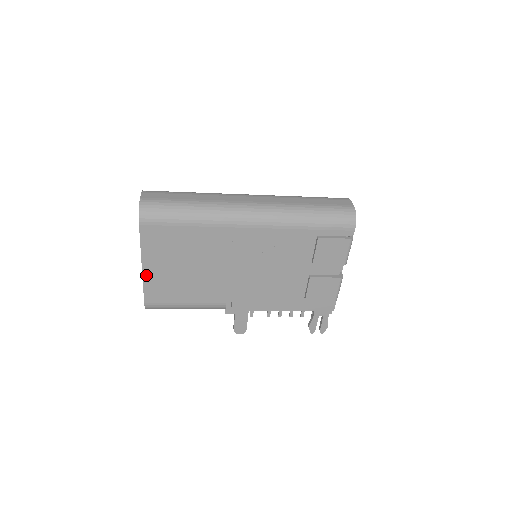
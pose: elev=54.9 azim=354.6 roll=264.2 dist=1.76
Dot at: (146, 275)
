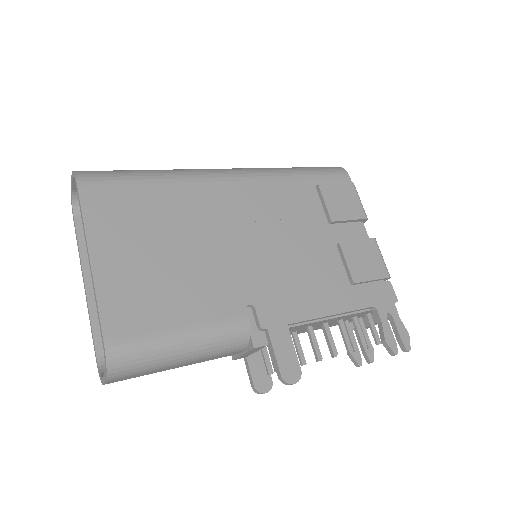
Dot at: (99, 277)
